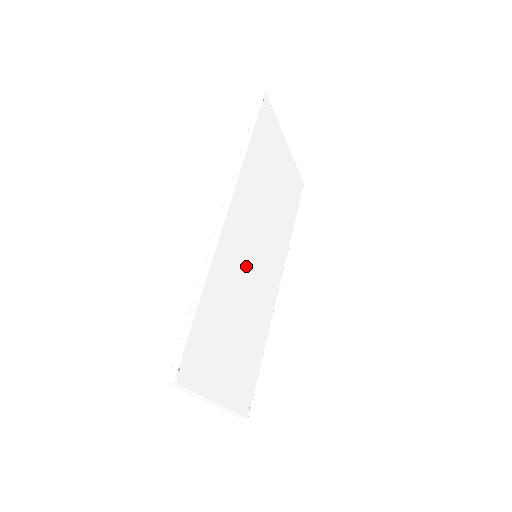
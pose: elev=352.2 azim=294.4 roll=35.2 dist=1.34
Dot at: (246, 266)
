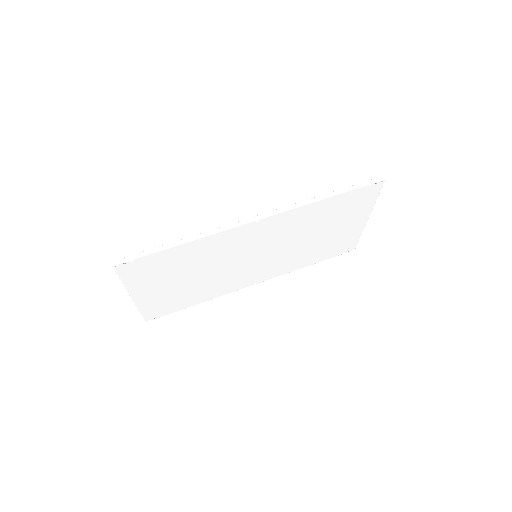
Dot at: (240, 255)
